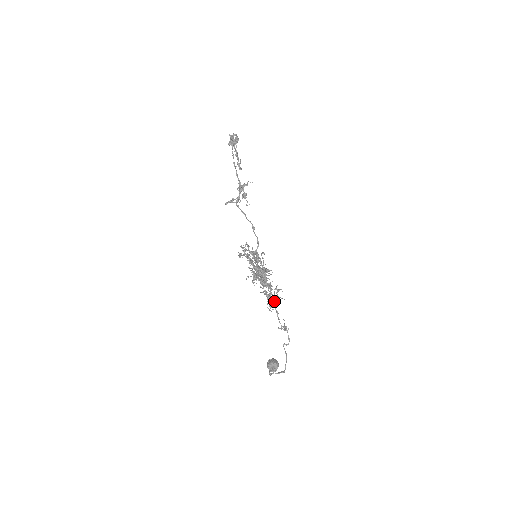
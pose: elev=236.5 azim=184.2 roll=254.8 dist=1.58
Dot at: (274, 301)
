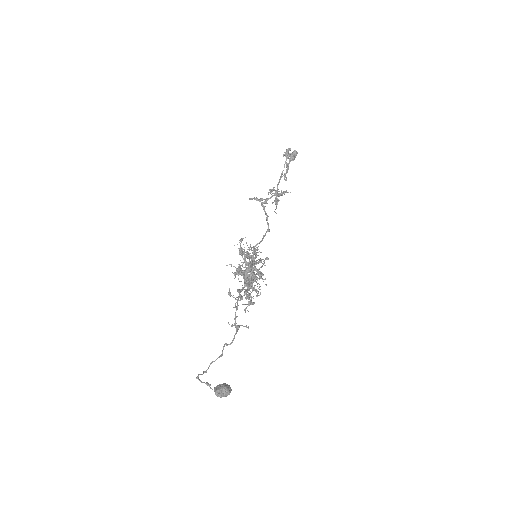
Dot at: occluded
